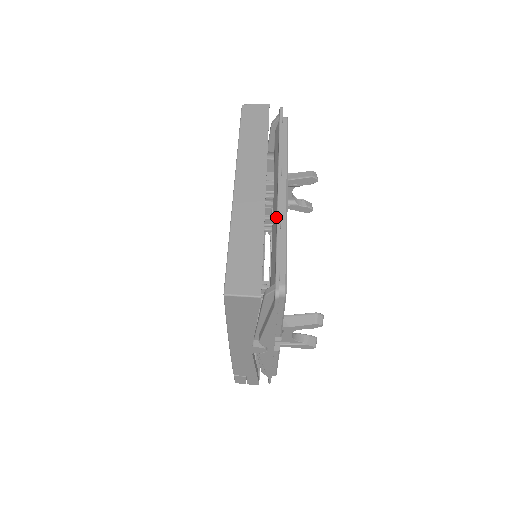
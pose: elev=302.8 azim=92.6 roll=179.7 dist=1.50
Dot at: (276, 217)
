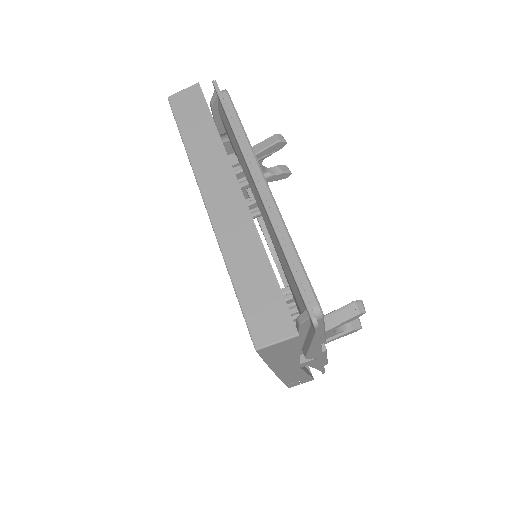
Dot at: (270, 223)
